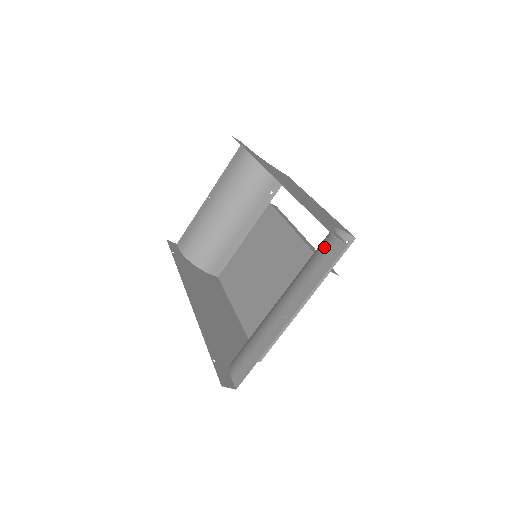
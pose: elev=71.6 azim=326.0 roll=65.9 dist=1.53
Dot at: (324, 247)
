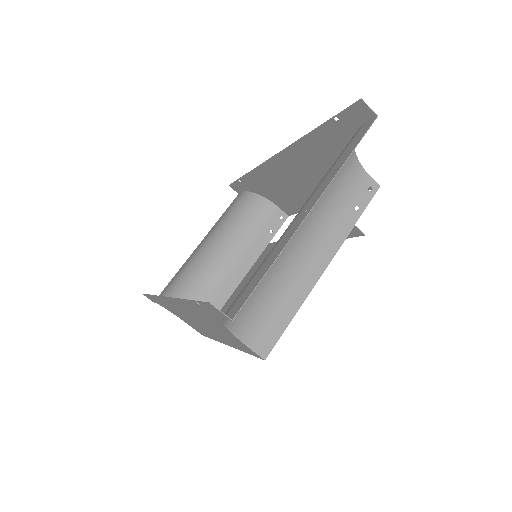
Dot at: (347, 144)
